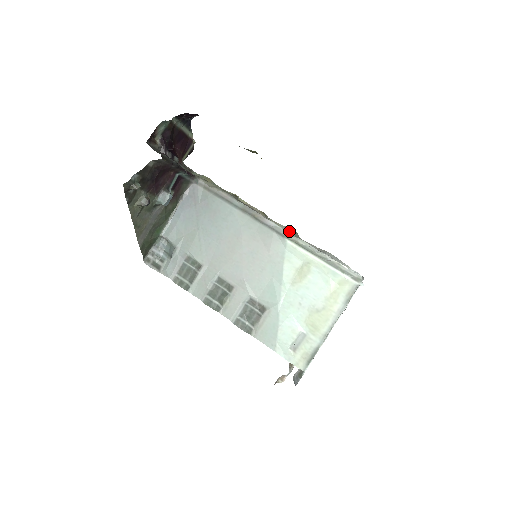
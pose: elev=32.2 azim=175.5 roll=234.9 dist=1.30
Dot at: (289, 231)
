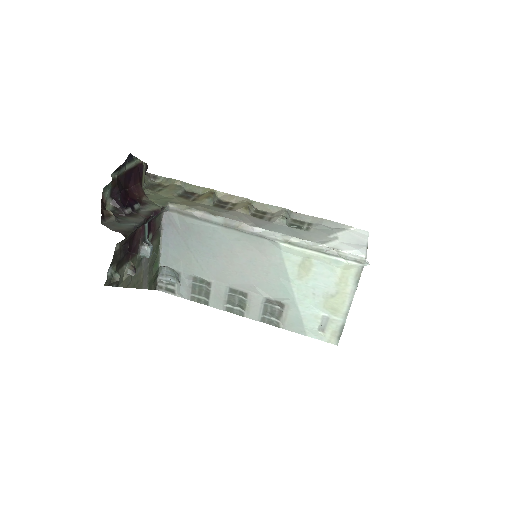
Dot at: (278, 221)
